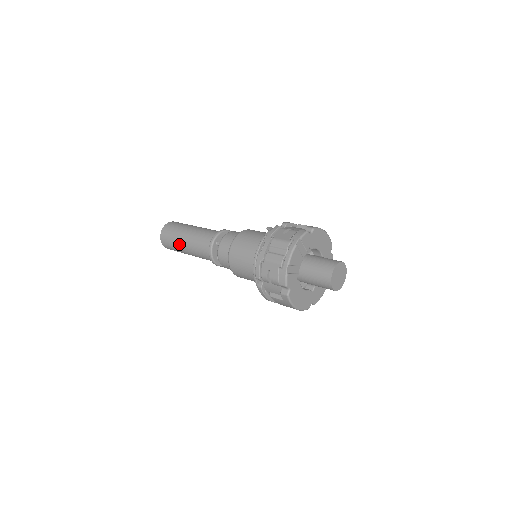
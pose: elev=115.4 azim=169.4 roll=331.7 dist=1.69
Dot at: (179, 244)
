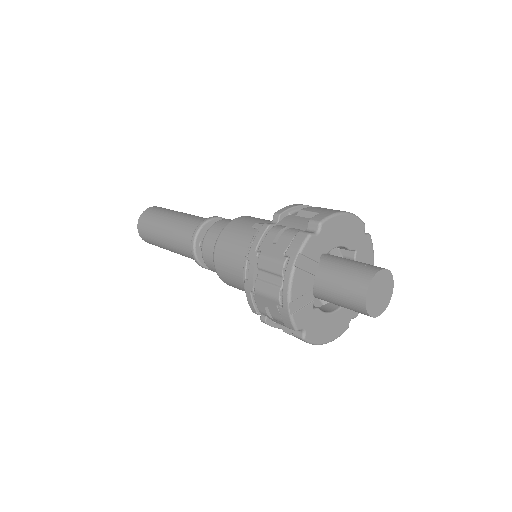
Dot at: (161, 244)
